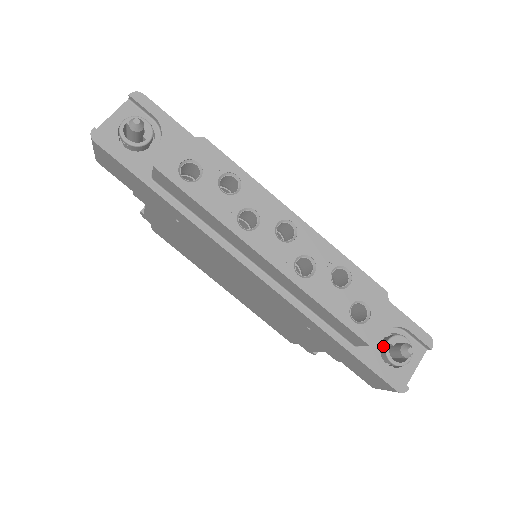
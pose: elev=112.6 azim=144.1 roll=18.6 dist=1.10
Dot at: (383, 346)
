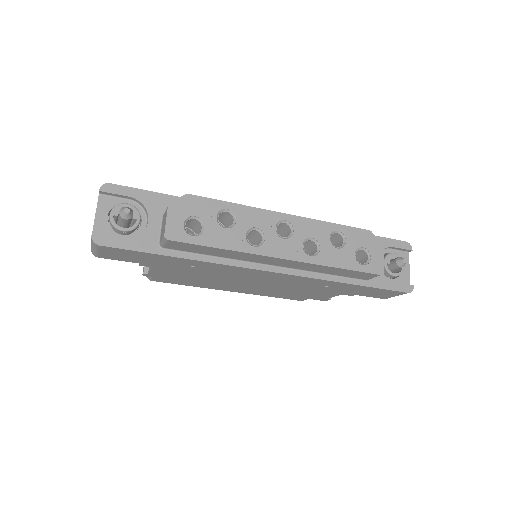
Dot at: occluded
